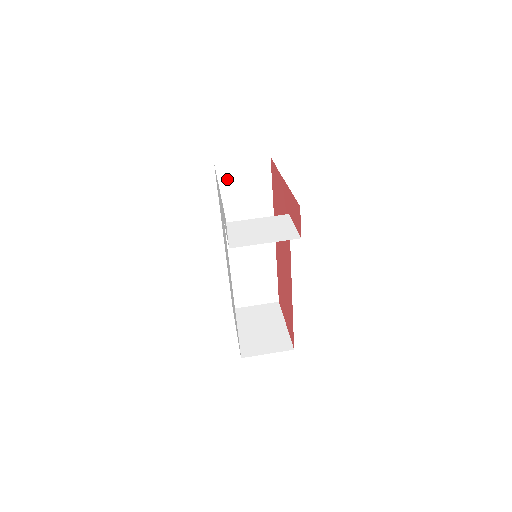
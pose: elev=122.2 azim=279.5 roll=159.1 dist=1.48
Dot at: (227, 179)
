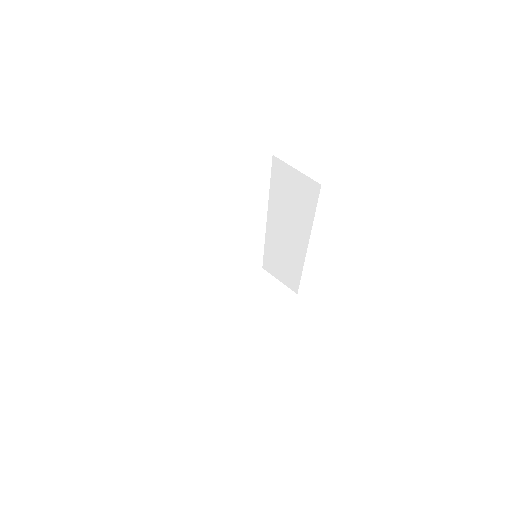
Dot at: (280, 175)
